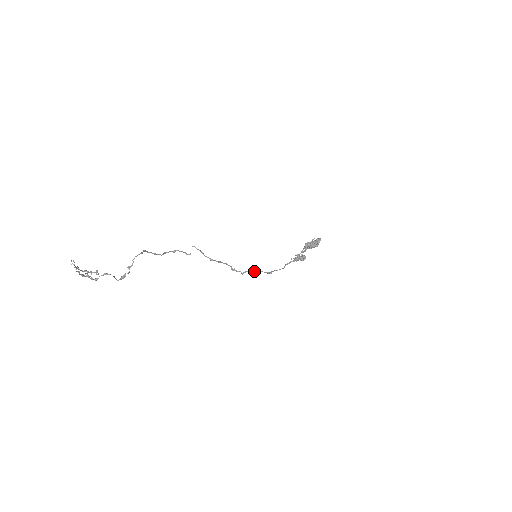
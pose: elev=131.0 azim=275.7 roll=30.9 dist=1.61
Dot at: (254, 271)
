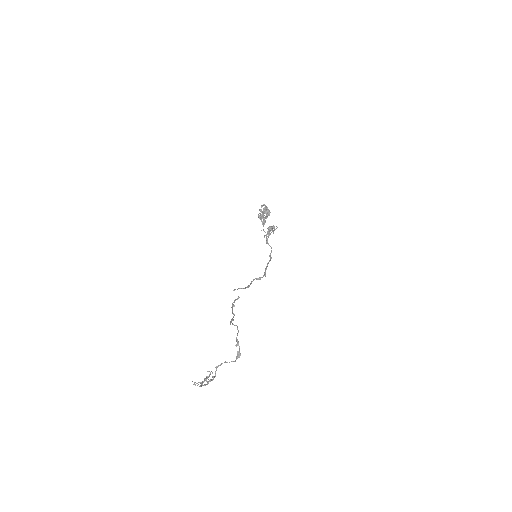
Dot at: (266, 267)
